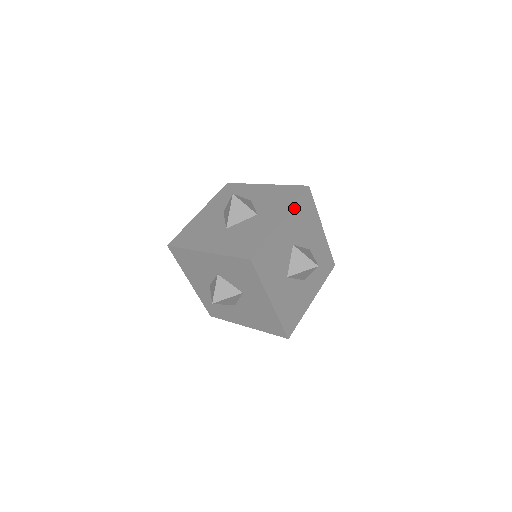
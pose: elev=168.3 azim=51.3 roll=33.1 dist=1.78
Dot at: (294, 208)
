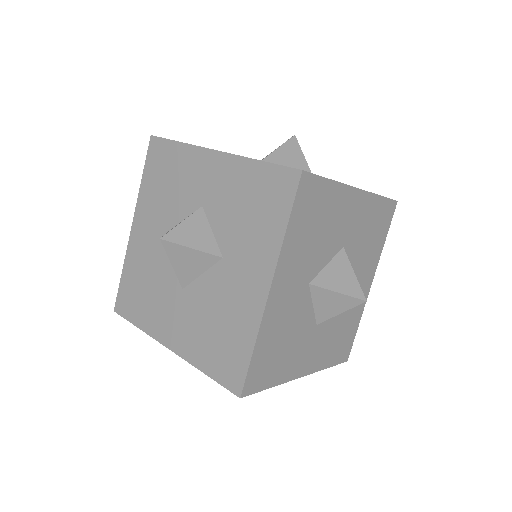
Dot at: (374, 199)
